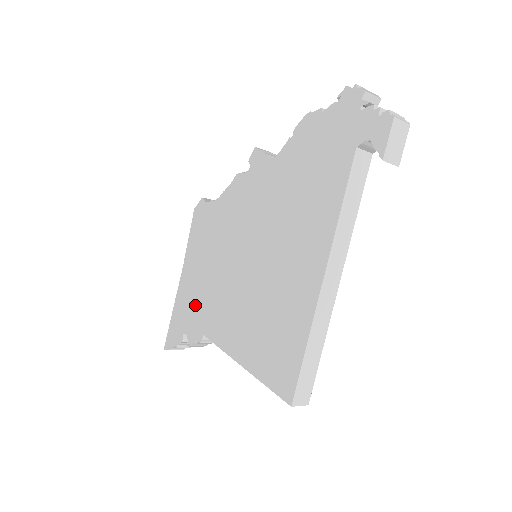
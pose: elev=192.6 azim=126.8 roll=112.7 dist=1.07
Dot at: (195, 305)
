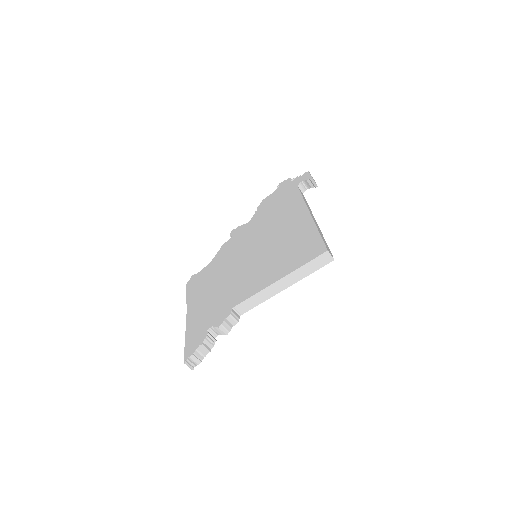
Dot at: (213, 308)
